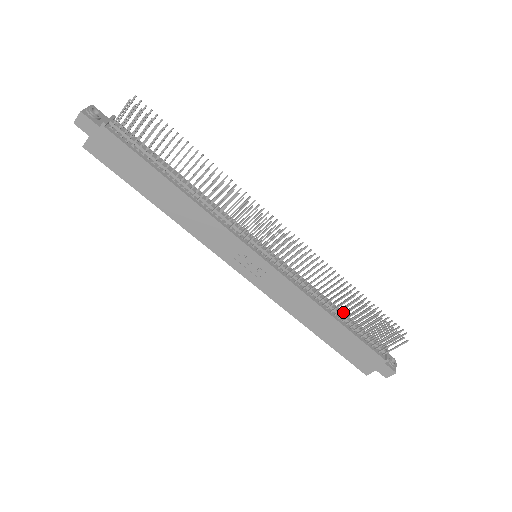
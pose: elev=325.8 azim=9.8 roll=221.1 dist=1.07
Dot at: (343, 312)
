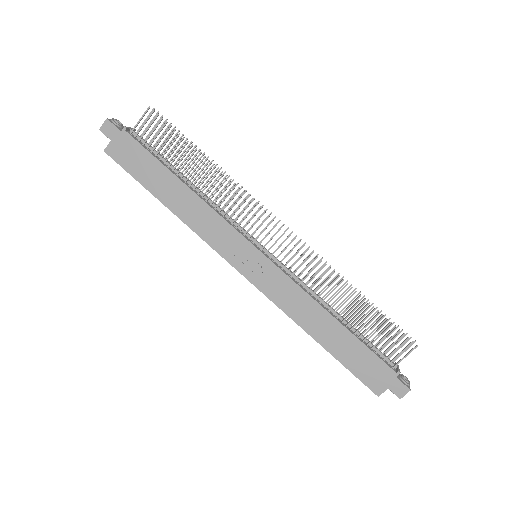
Dot at: (346, 320)
